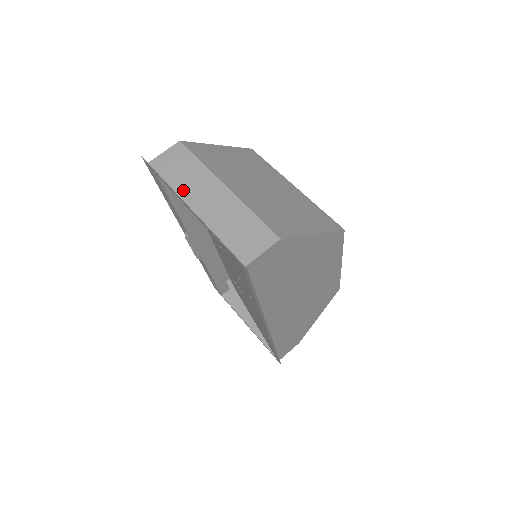
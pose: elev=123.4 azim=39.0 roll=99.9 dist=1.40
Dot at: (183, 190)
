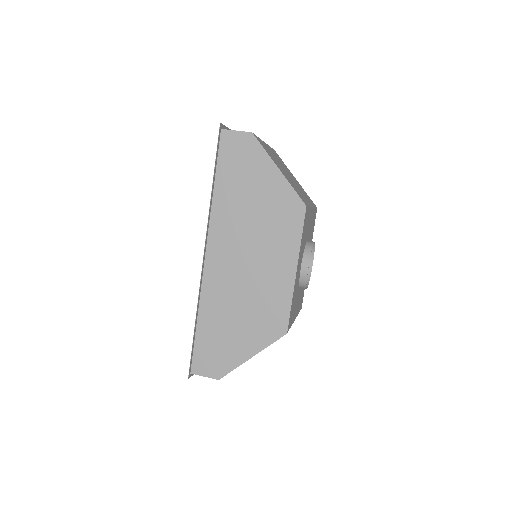
Dot at: occluded
